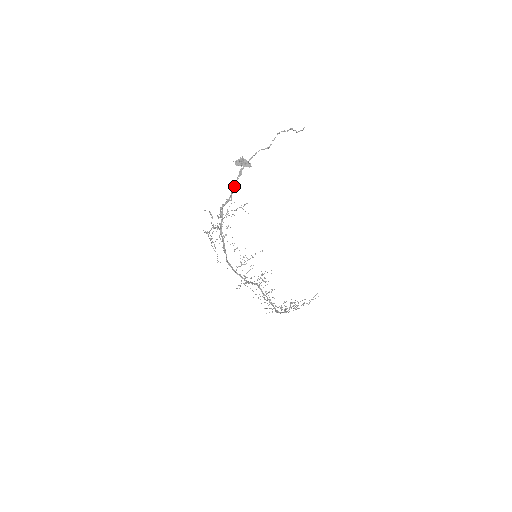
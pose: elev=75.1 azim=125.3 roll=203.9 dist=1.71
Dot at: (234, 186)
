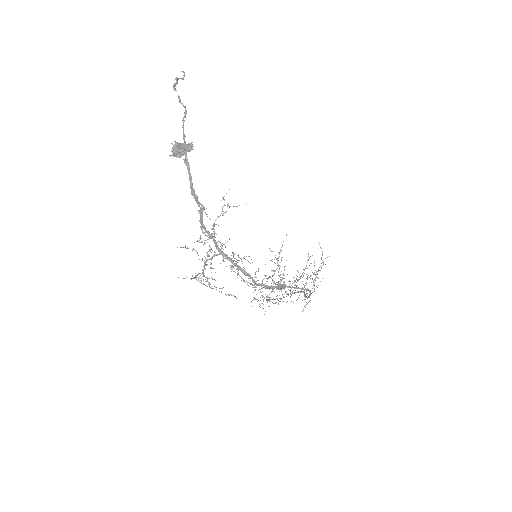
Dot at: (192, 188)
